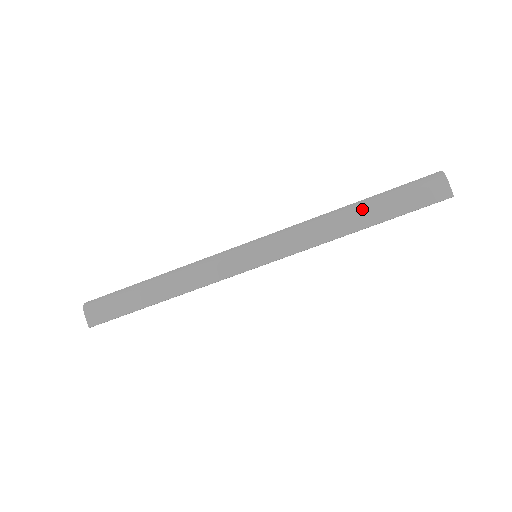
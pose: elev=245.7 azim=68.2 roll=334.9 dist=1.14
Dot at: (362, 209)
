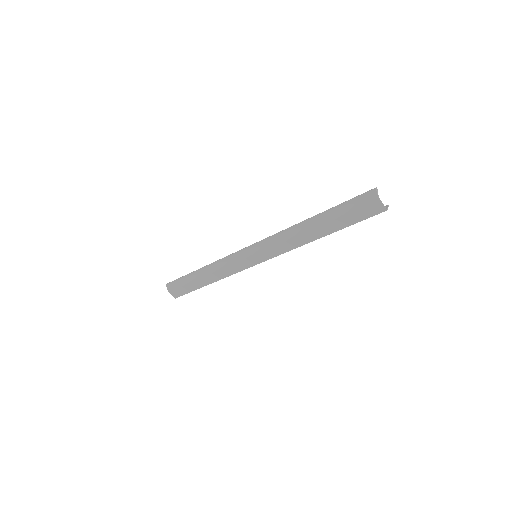
Dot at: (318, 224)
